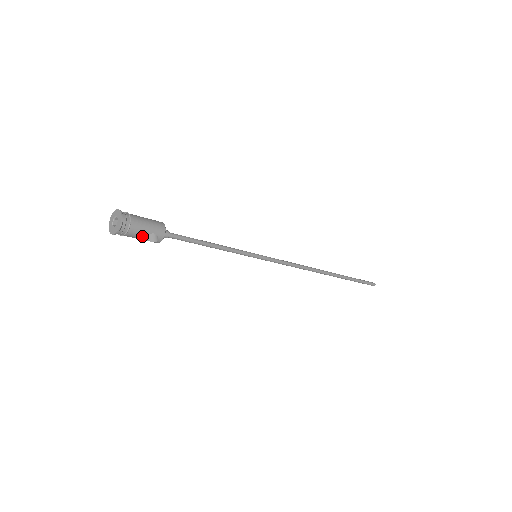
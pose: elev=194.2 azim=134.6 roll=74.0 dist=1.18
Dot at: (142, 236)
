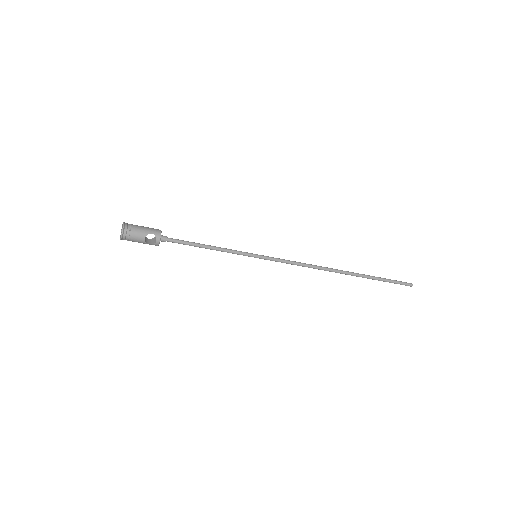
Dot at: (143, 237)
